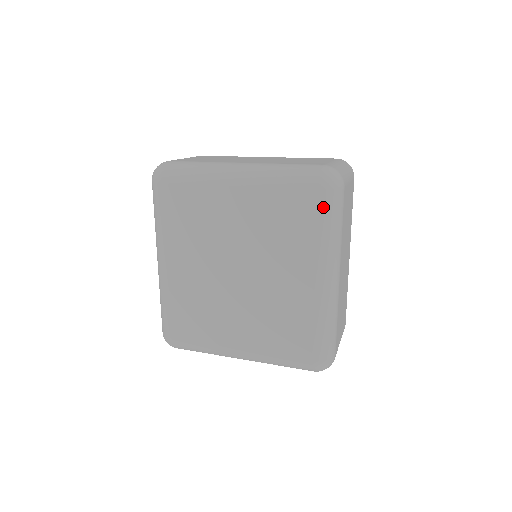
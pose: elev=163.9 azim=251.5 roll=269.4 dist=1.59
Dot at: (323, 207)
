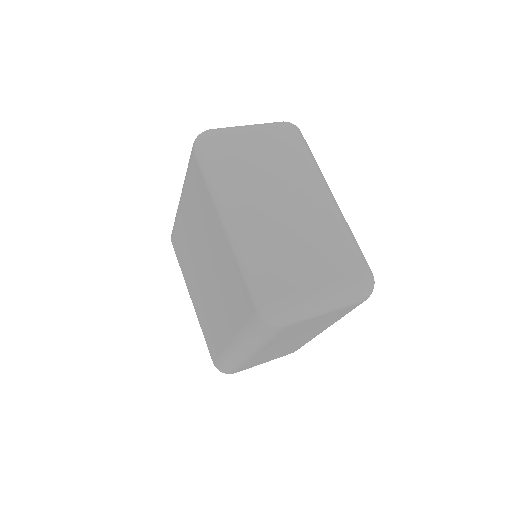
Dot at: (253, 322)
